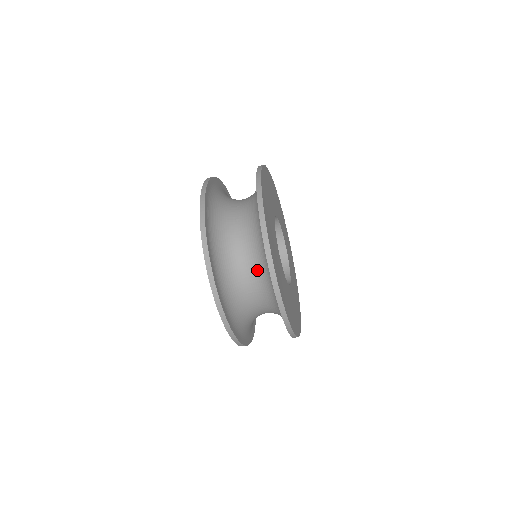
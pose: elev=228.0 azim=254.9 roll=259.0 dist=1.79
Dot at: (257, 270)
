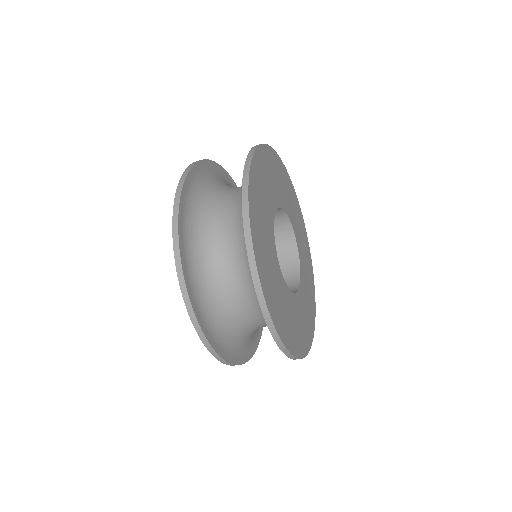
Dot at: (239, 249)
